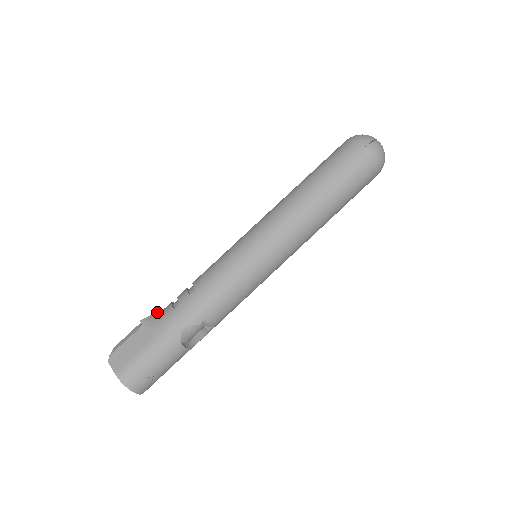
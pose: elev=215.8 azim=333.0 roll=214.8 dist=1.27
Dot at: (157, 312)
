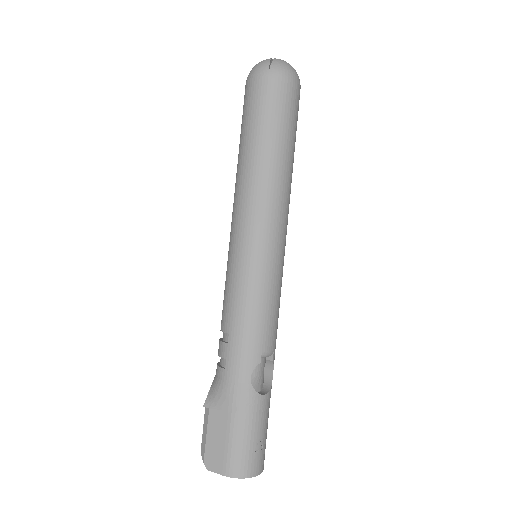
Dot at: (212, 385)
